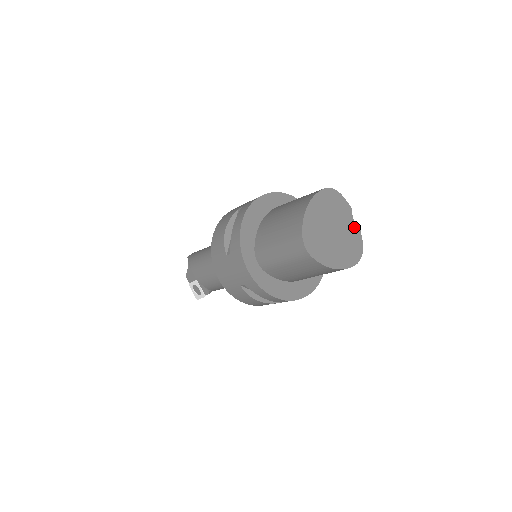
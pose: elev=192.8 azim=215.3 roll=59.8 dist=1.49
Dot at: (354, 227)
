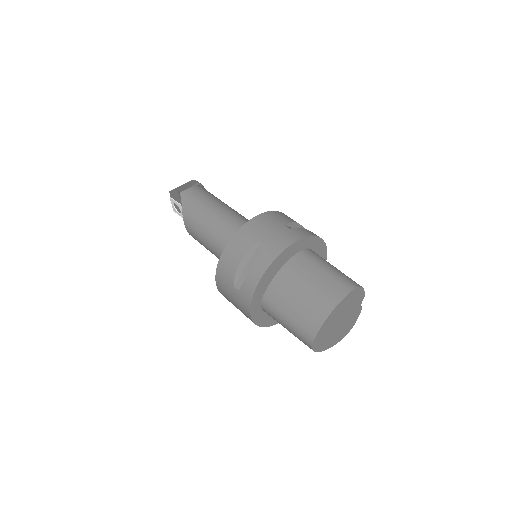
Dot at: (358, 310)
